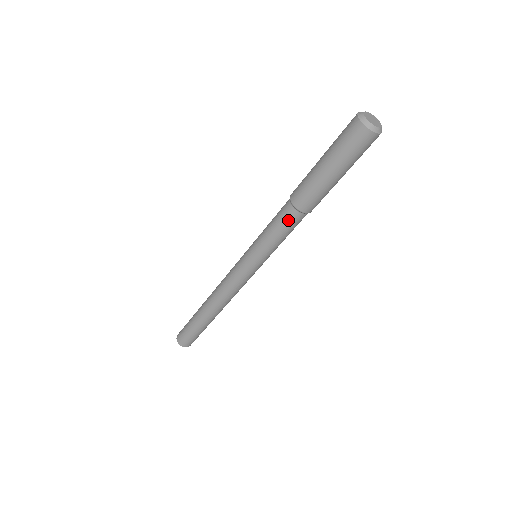
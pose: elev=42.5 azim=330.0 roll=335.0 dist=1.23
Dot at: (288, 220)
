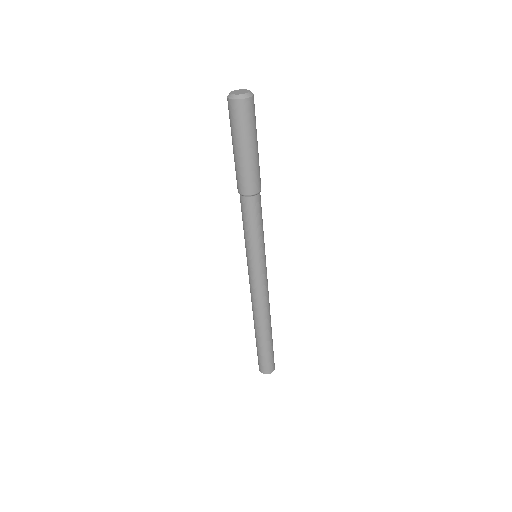
Dot at: (244, 208)
